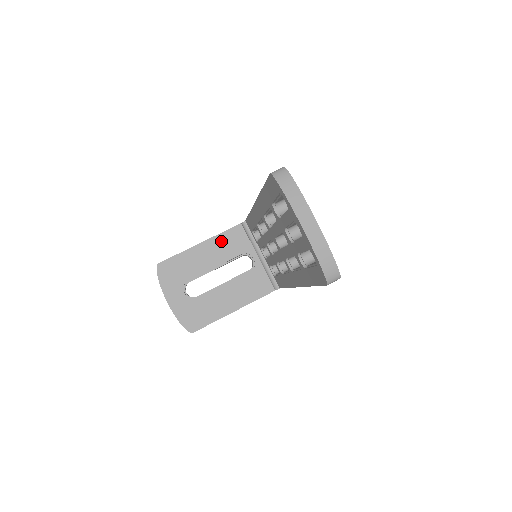
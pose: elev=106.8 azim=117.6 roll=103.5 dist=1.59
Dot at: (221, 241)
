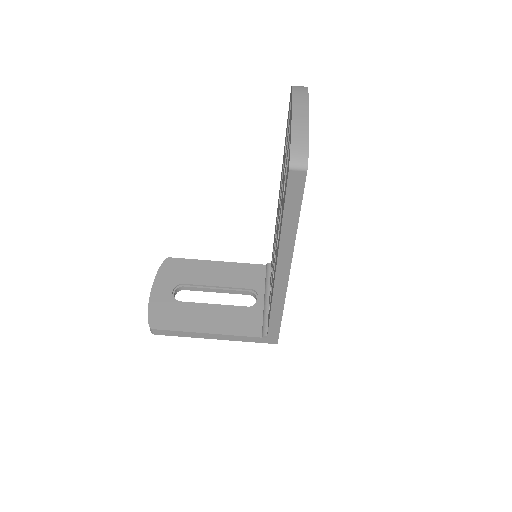
Dot at: (238, 269)
